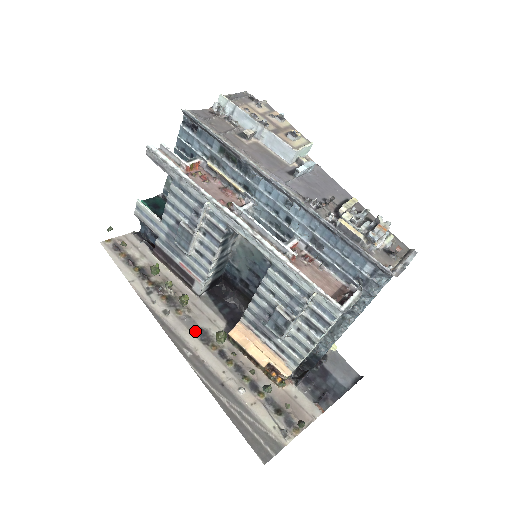
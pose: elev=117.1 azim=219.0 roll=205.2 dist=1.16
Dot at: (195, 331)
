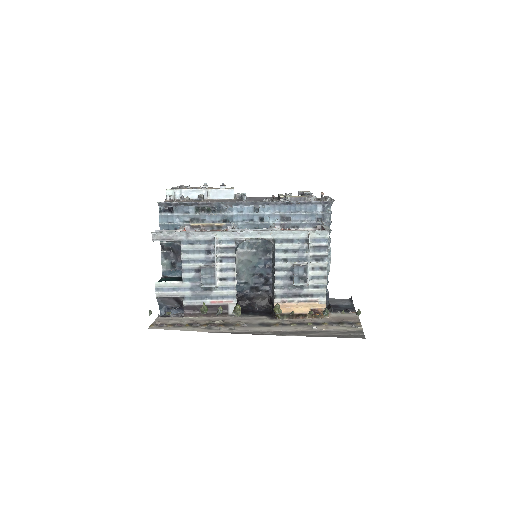
Dot at: (257, 326)
